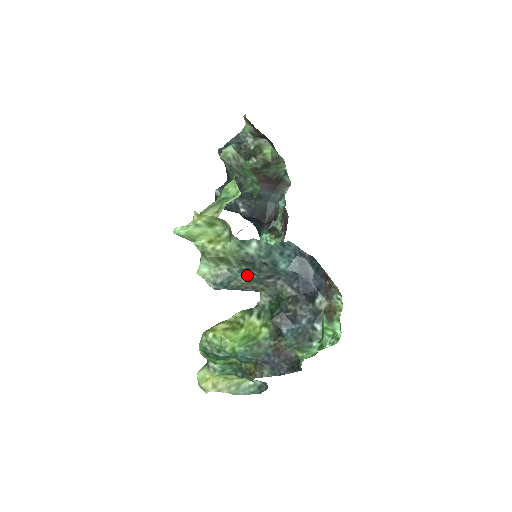
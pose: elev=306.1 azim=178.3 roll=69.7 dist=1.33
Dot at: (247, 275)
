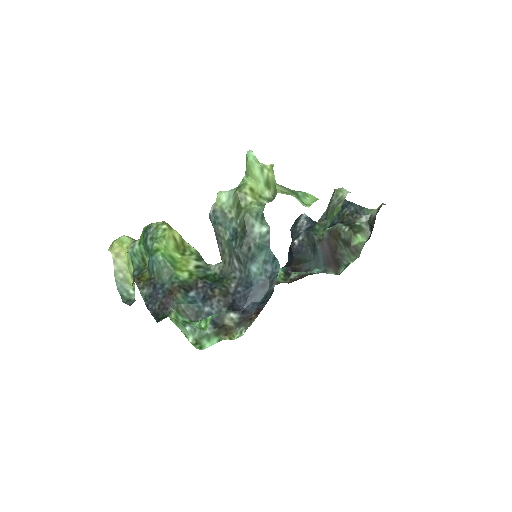
Dot at: (233, 237)
